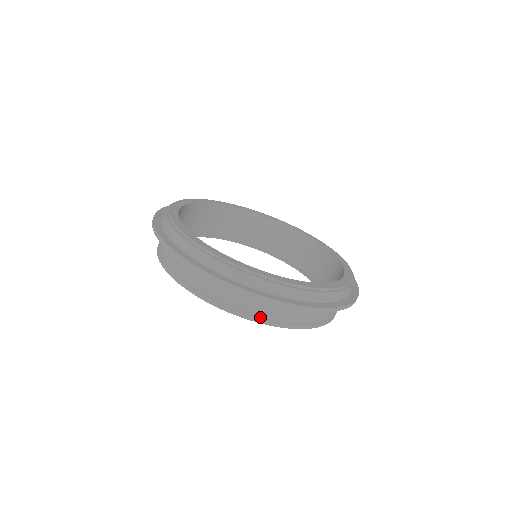
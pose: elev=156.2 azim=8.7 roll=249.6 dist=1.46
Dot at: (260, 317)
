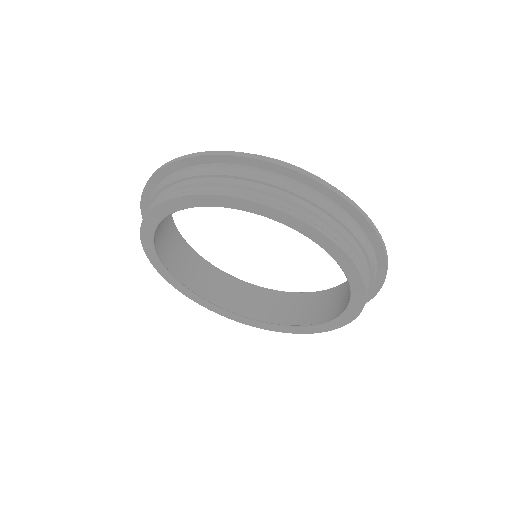
Dot at: (357, 264)
